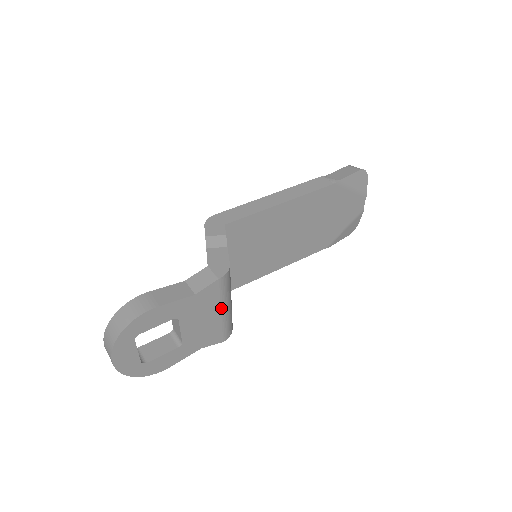
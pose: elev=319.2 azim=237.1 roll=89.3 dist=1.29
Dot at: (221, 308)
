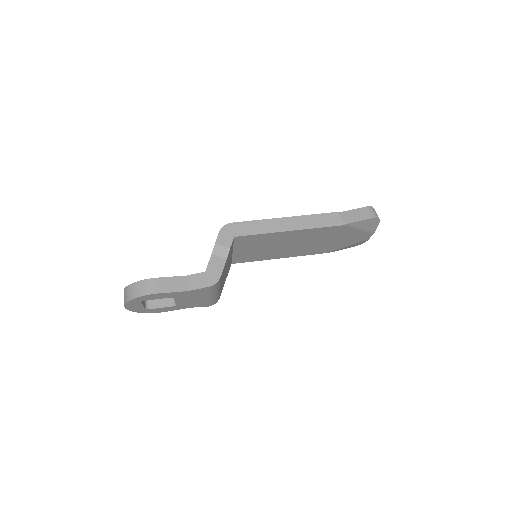
Dot at: (208, 296)
